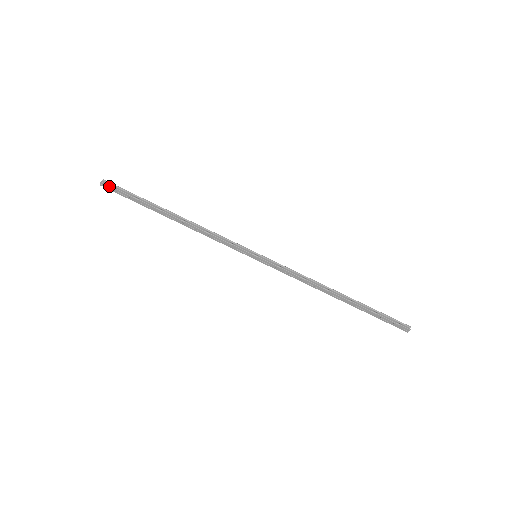
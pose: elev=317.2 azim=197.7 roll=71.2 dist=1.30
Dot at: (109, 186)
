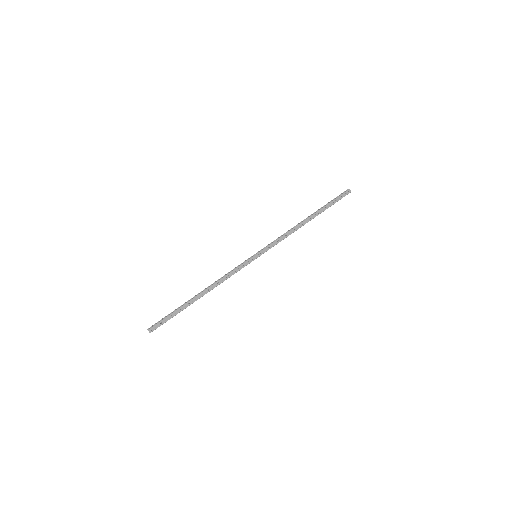
Dot at: (154, 326)
